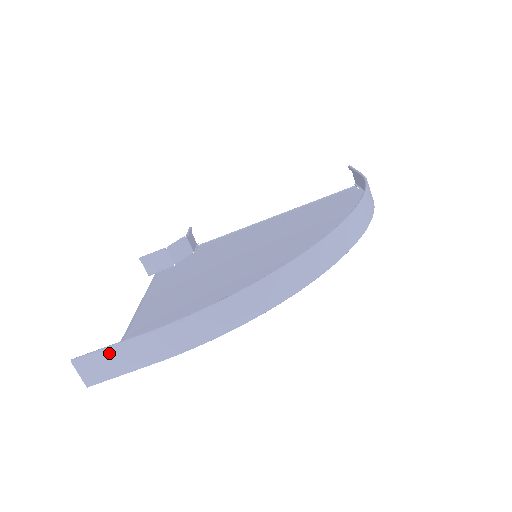
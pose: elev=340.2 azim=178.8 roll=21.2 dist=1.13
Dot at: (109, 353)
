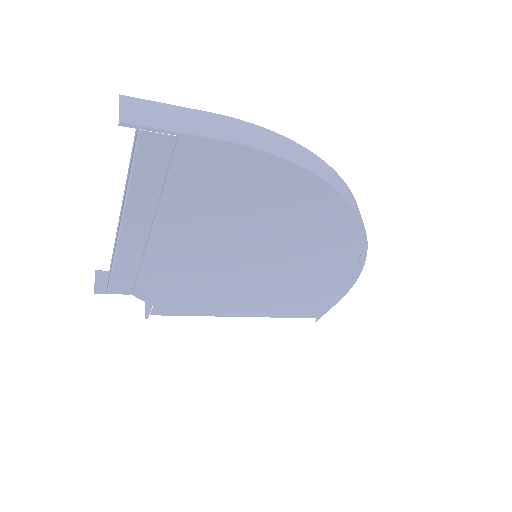
Dot at: (167, 108)
